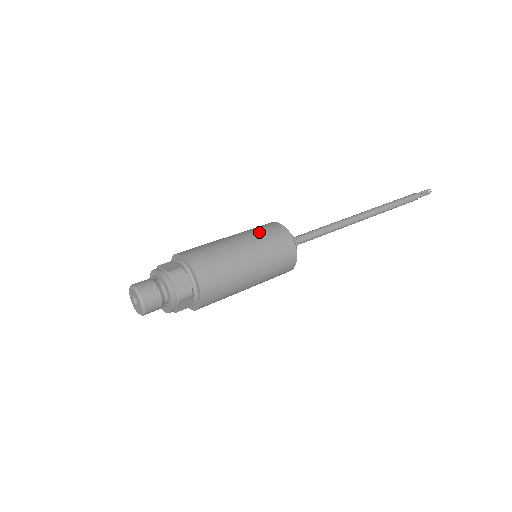
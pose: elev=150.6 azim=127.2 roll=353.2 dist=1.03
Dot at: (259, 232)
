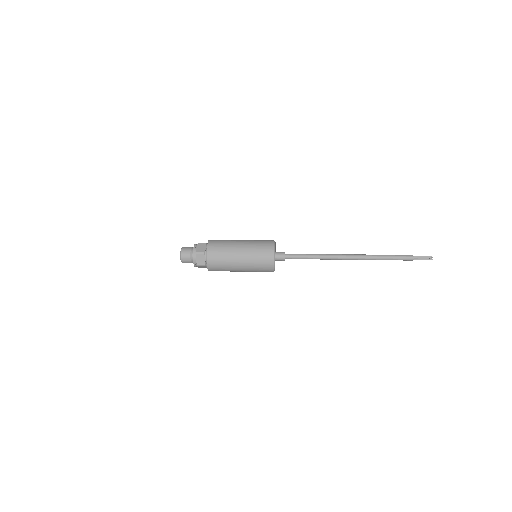
Dot at: (257, 240)
